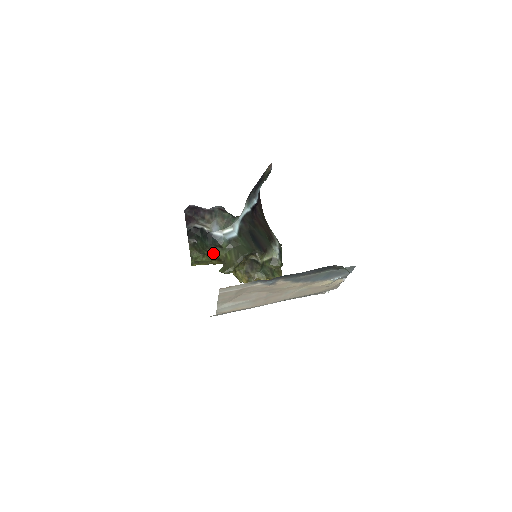
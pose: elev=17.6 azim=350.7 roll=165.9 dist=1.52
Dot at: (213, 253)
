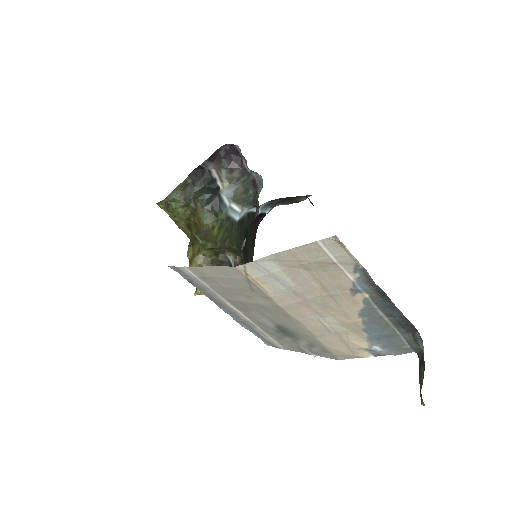
Dot at: (200, 213)
